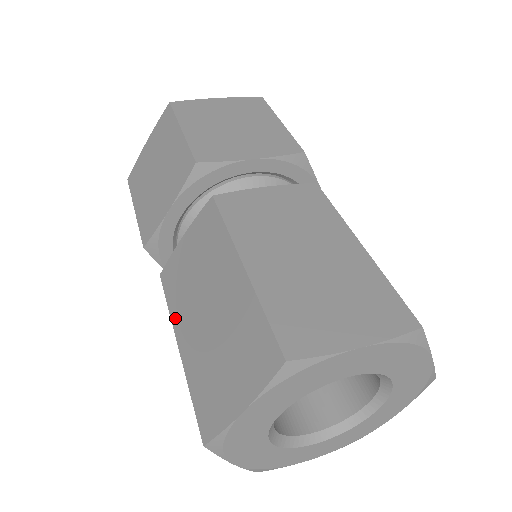
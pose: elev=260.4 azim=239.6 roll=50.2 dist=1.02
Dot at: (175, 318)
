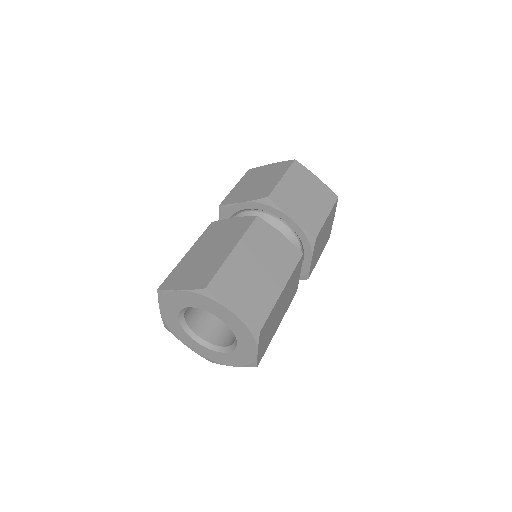
Dot at: (198, 242)
